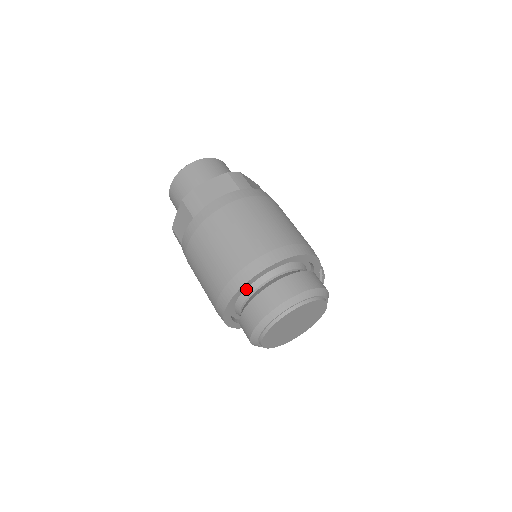
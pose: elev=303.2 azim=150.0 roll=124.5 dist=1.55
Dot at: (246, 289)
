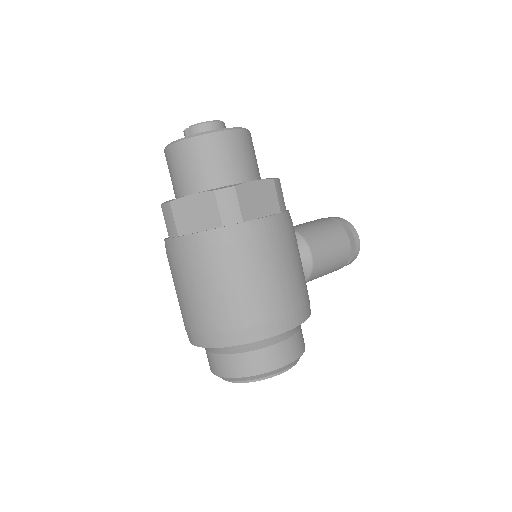
Dot at: occluded
